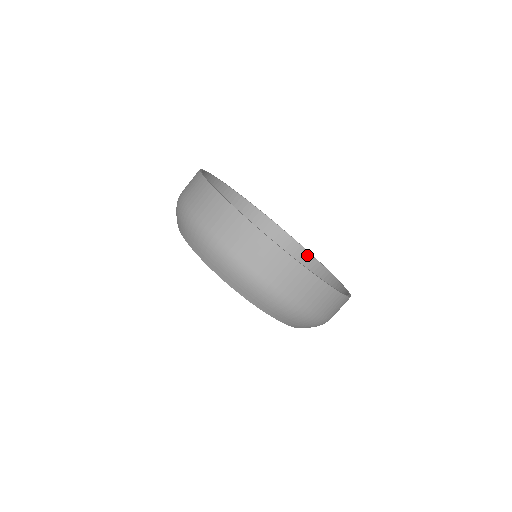
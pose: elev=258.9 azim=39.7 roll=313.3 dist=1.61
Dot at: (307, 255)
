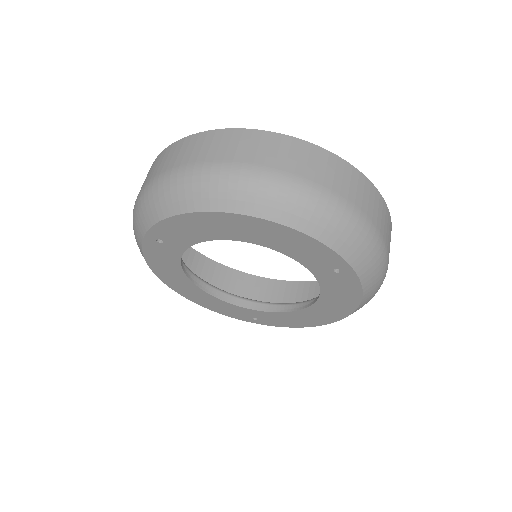
Dot at: (300, 285)
